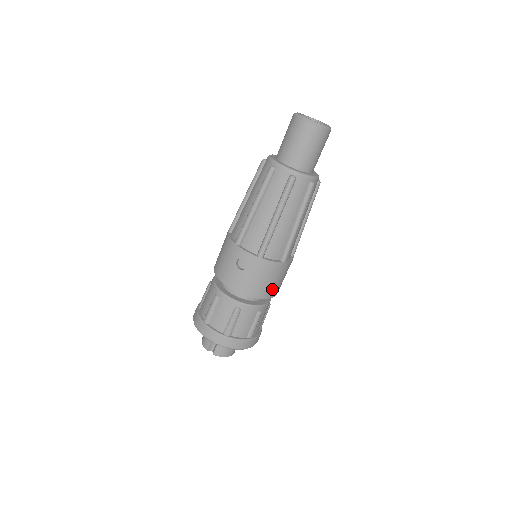
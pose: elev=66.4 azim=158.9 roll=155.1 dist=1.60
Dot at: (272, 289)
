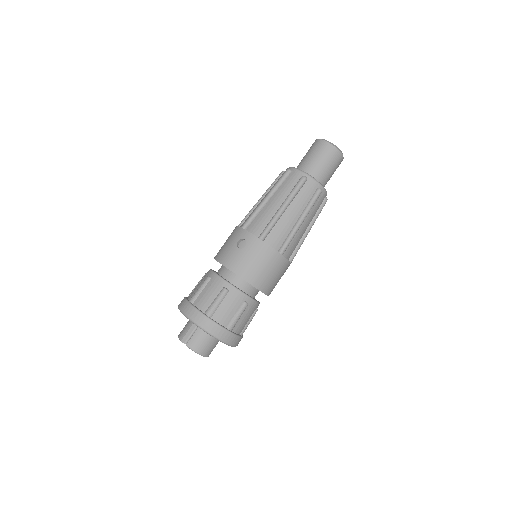
Dot at: (264, 280)
